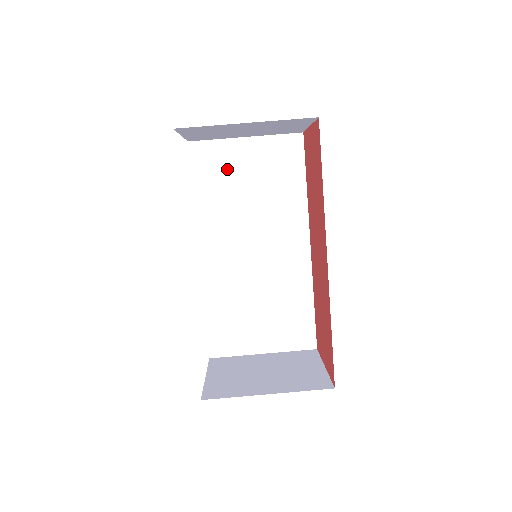
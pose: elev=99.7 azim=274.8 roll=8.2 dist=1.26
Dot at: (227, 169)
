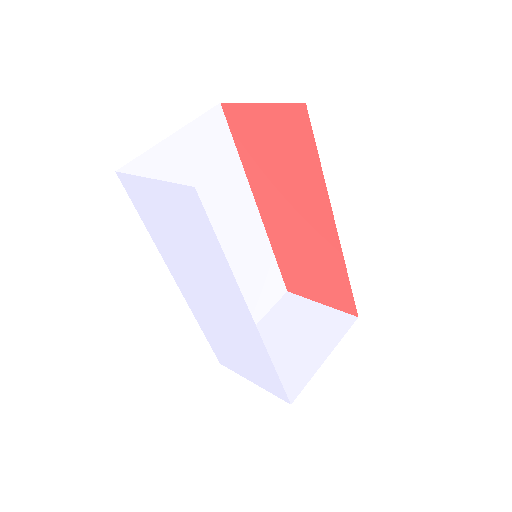
Dot at: (168, 181)
